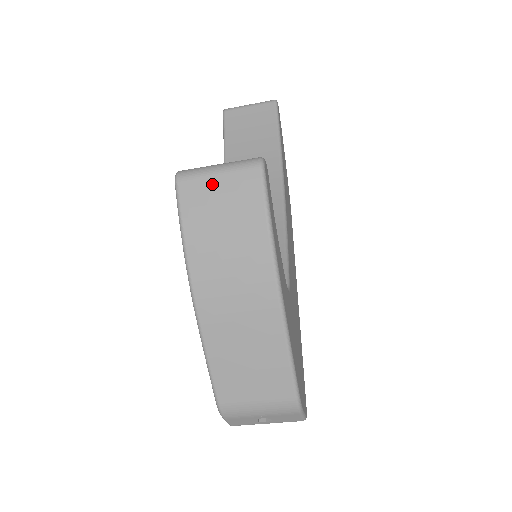
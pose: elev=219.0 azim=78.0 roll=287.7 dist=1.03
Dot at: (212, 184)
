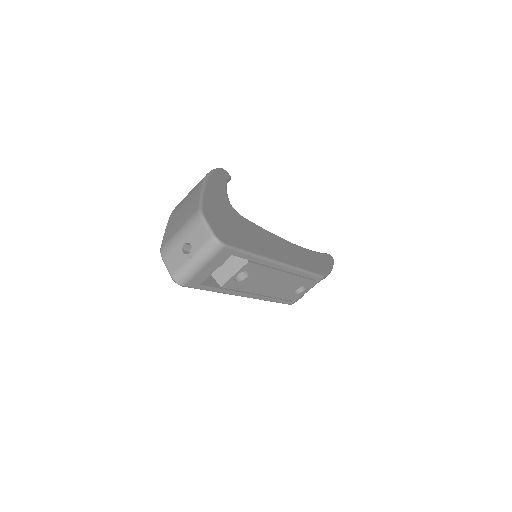
Dot at: occluded
